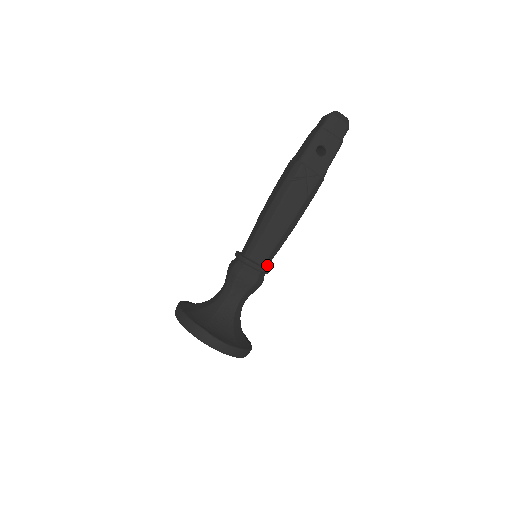
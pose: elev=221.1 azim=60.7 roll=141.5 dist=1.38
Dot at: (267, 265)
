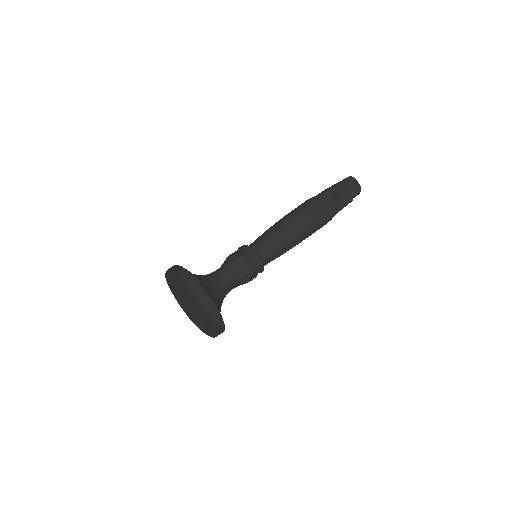
Dot at: (264, 264)
